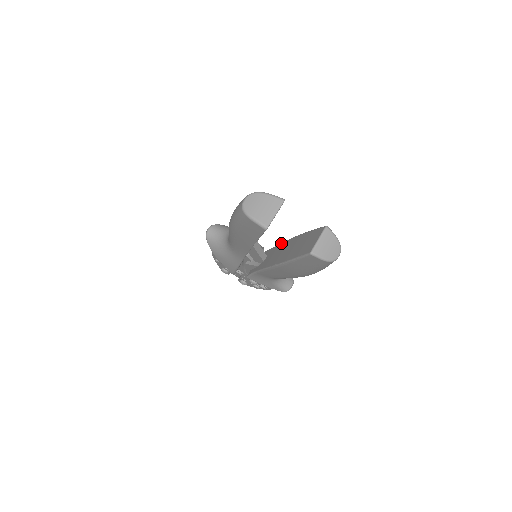
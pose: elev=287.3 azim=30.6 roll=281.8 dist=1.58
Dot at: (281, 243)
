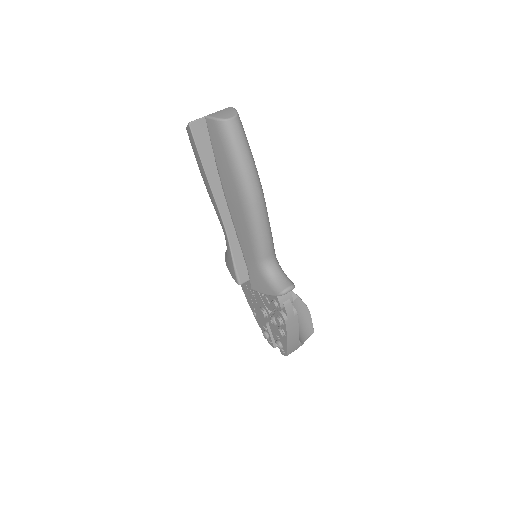
Dot at: occluded
